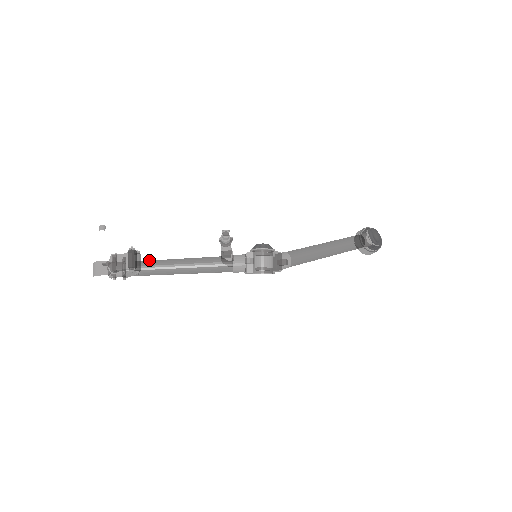
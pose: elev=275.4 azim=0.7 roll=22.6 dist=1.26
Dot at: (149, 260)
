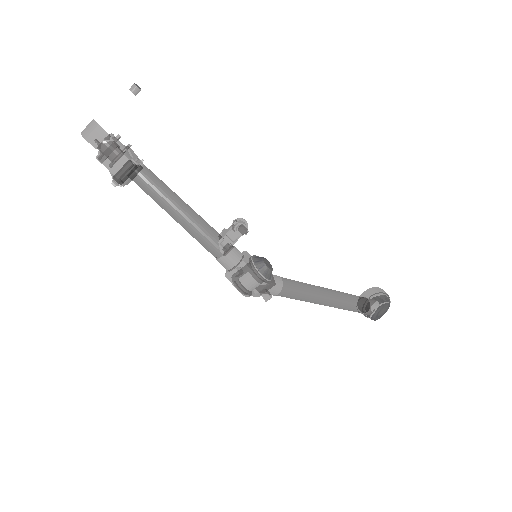
Dot at: (151, 171)
